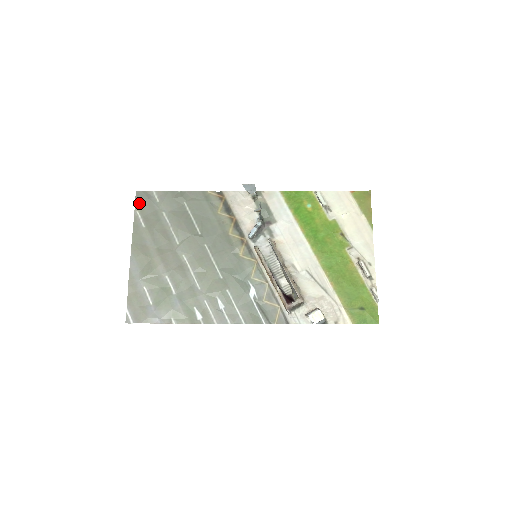
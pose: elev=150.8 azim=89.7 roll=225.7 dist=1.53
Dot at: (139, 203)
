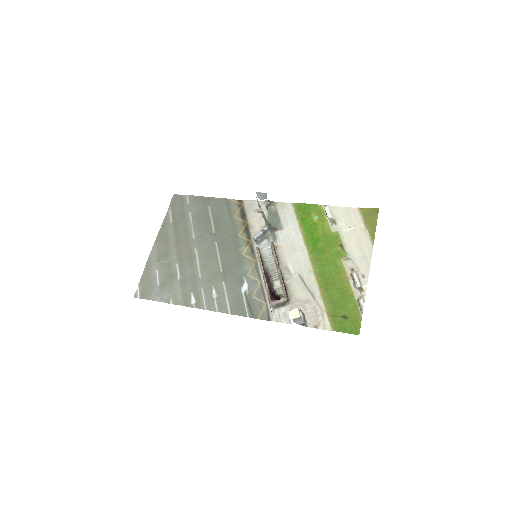
Dot at: (173, 204)
